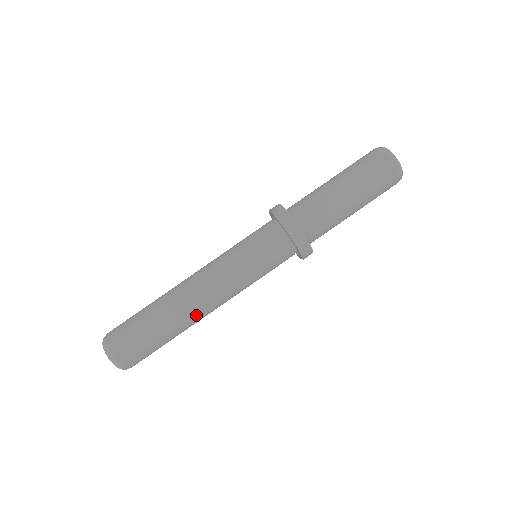
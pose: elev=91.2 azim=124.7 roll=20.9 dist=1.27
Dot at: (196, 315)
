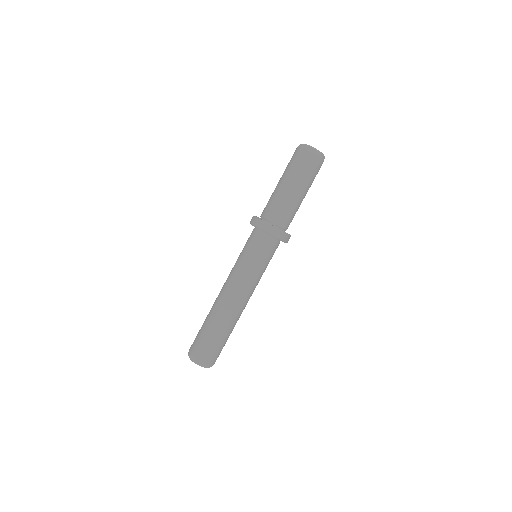
Dot at: (238, 313)
